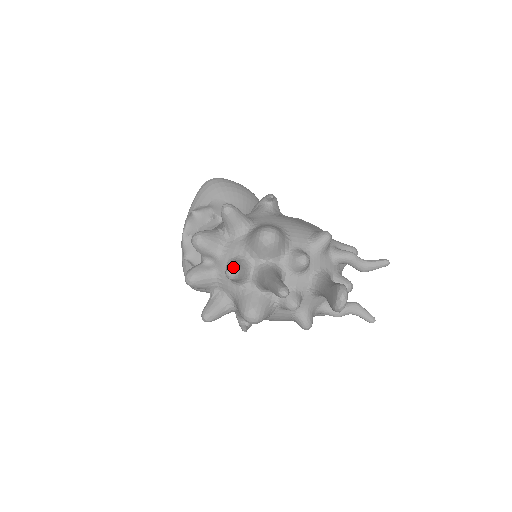
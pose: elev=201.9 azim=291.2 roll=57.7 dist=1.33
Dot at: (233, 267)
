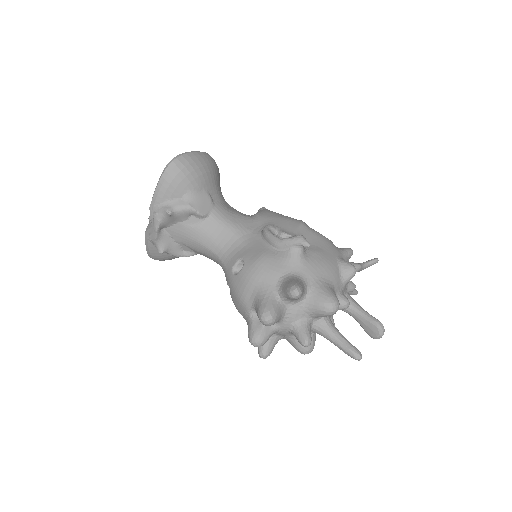
Dot at: (309, 340)
